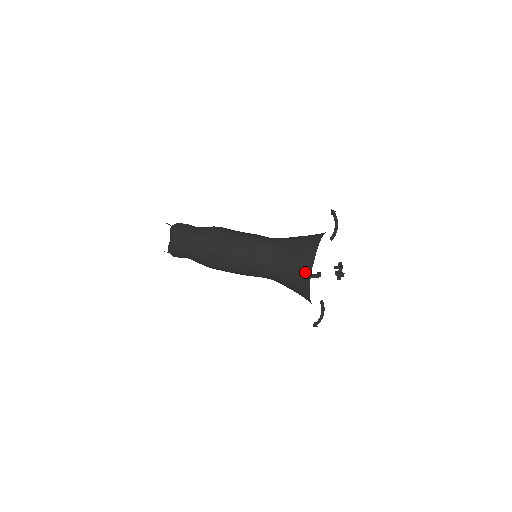
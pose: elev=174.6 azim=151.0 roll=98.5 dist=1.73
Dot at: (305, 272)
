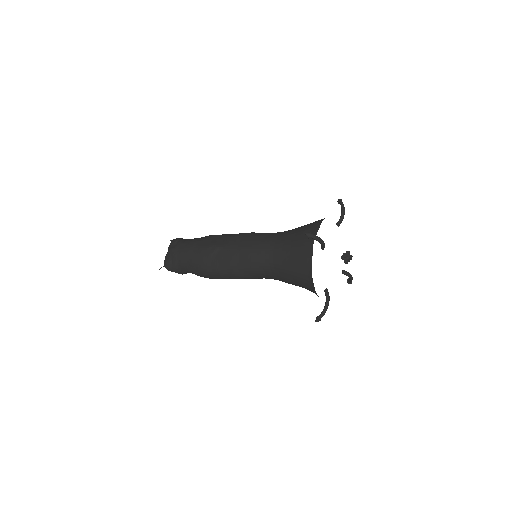
Dot at: (307, 244)
